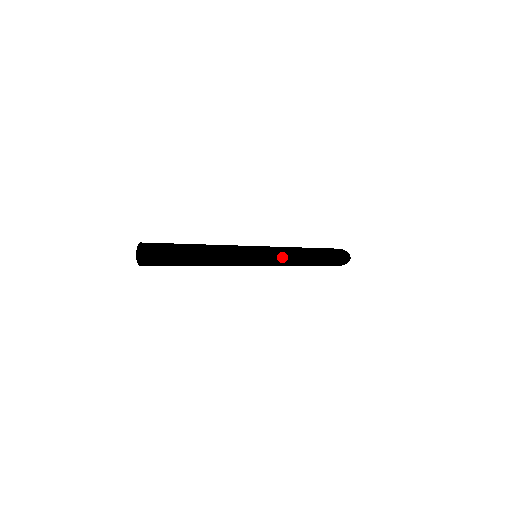
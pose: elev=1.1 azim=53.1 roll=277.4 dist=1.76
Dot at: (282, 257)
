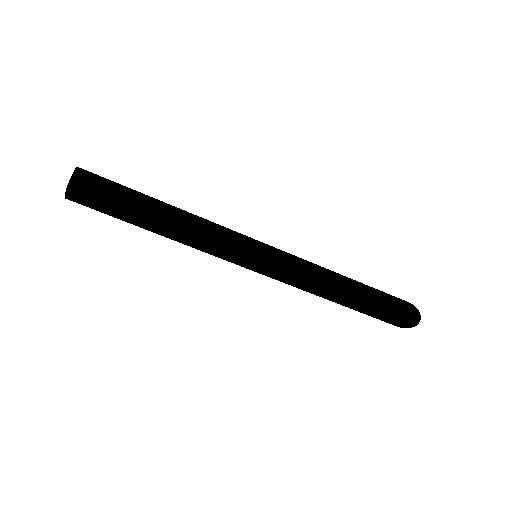
Dot at: (296, 271)
